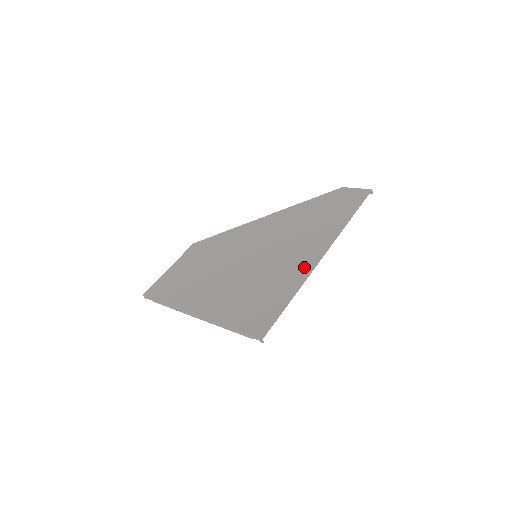
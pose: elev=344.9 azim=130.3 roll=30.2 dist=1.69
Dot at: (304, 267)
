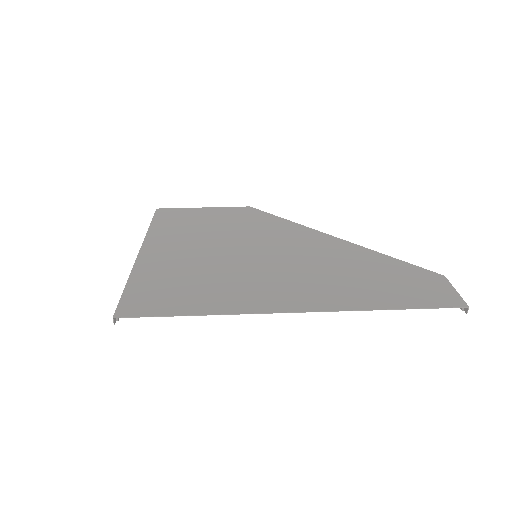
Dot at: (258, 302)
